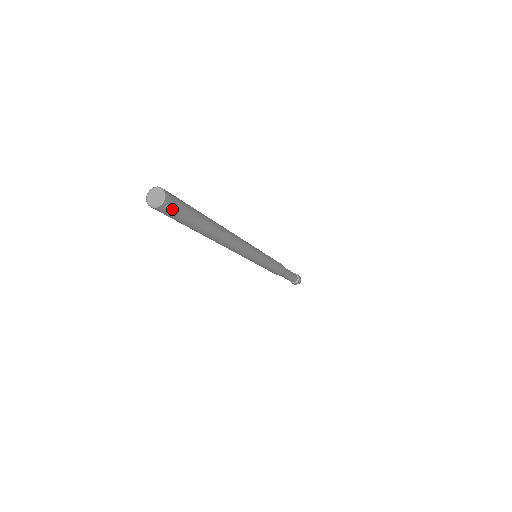
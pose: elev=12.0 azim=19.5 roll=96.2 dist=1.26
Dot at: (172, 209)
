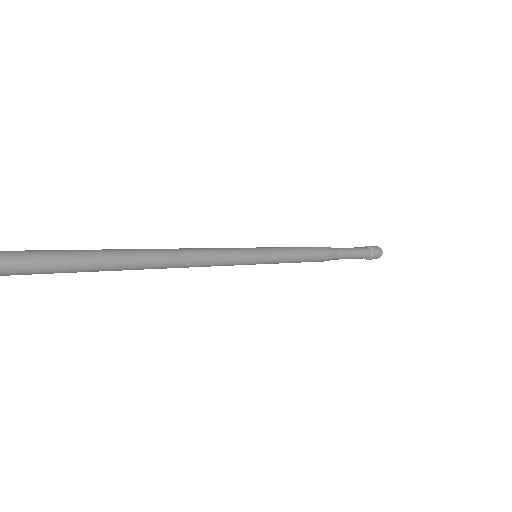
Dot at: (21, 260)
